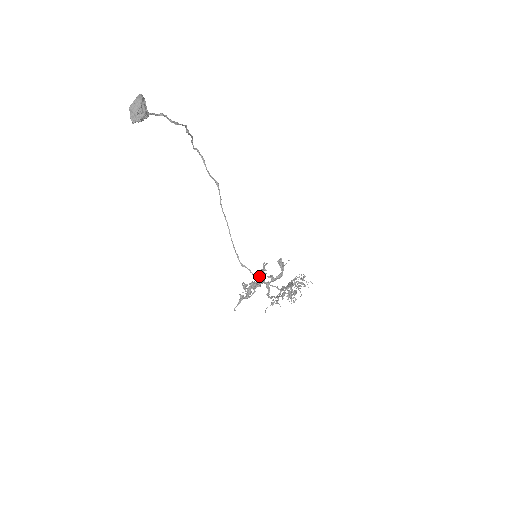
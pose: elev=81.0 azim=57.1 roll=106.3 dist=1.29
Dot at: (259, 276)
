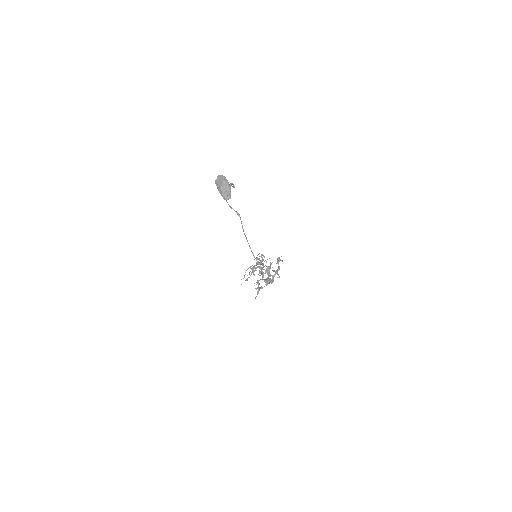
Dot at: (266, 272)
